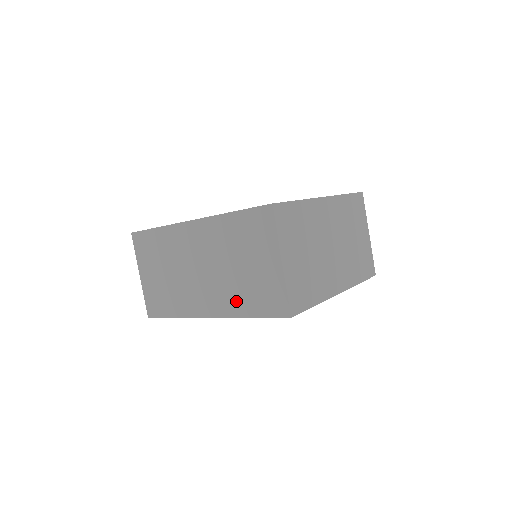
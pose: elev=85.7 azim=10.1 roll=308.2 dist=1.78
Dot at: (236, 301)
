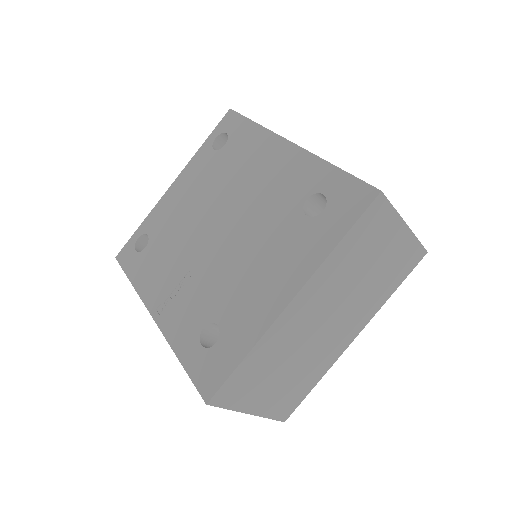
Dot at: occluded
